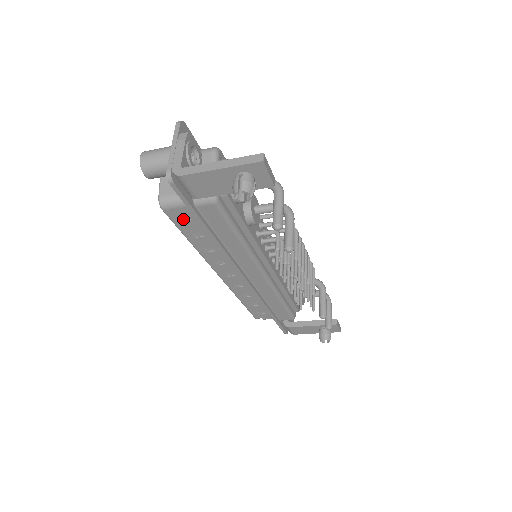
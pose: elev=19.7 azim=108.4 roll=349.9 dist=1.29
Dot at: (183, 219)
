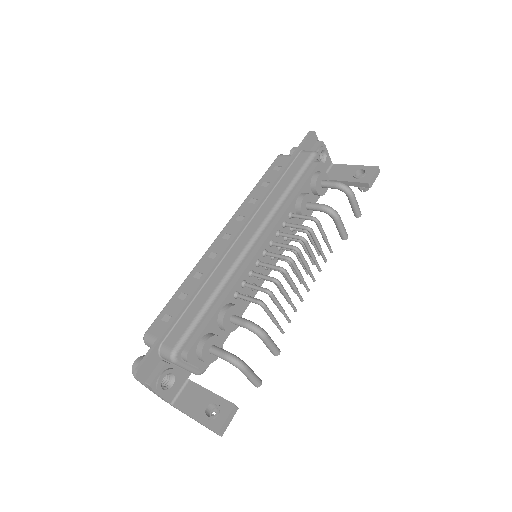
Dot at: occluded
